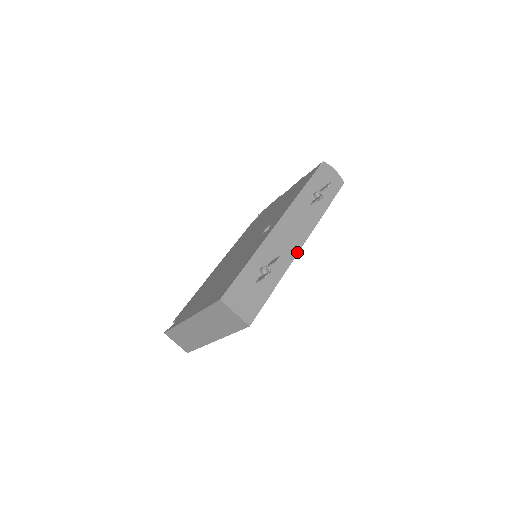
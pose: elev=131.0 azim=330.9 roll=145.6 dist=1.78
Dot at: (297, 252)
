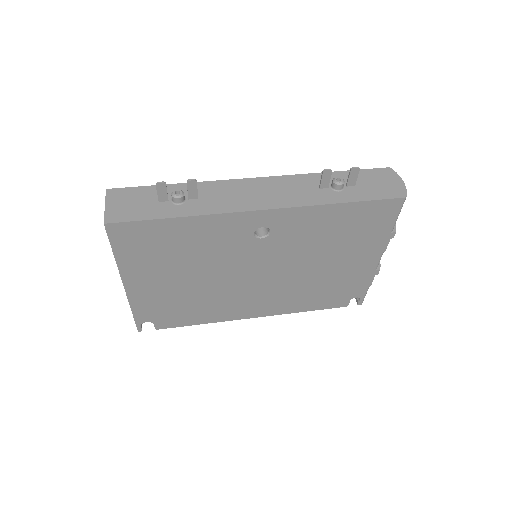
Dot at: (244, 210)
